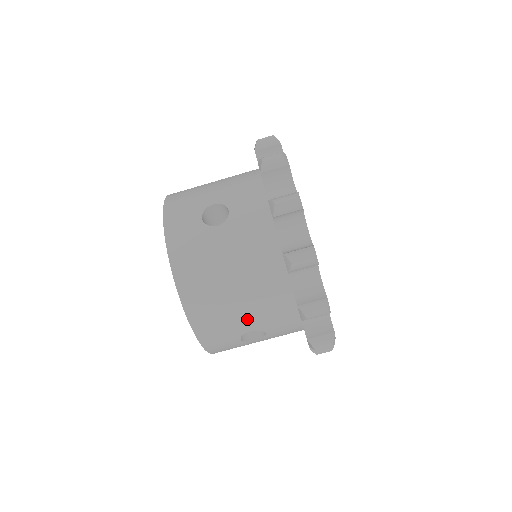
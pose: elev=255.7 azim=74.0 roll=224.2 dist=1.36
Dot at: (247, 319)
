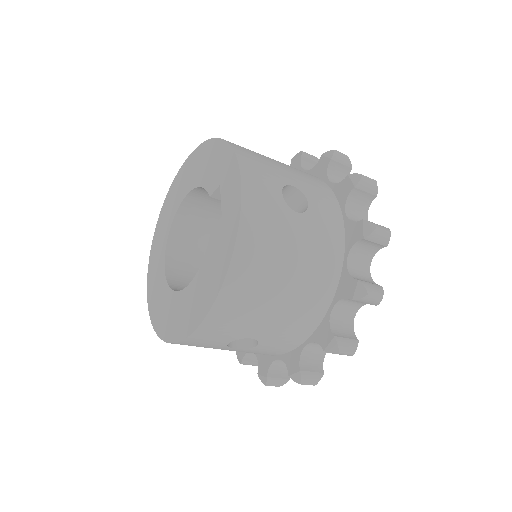
Dot at: (265, 325)
